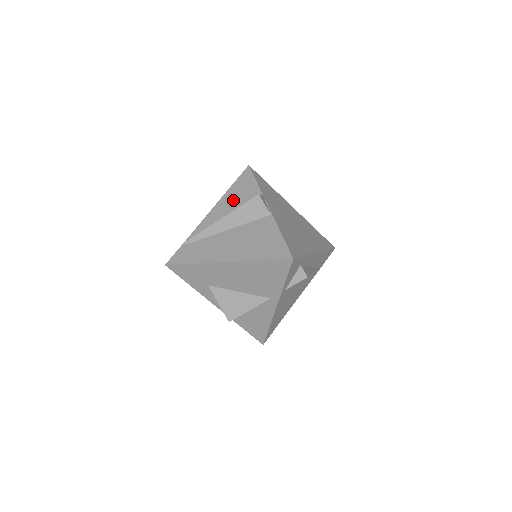
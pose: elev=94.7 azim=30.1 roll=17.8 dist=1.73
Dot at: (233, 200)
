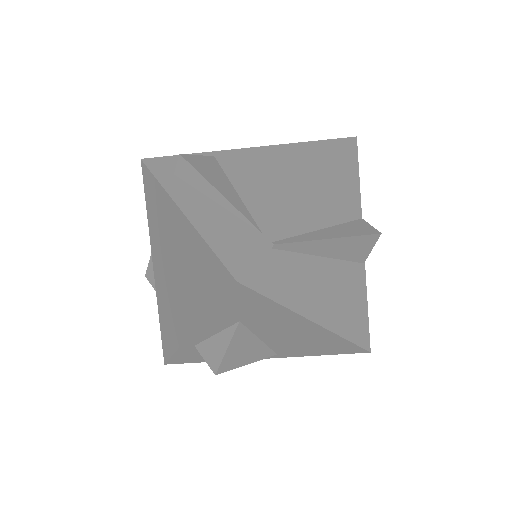
Dot at: (337, 196)
